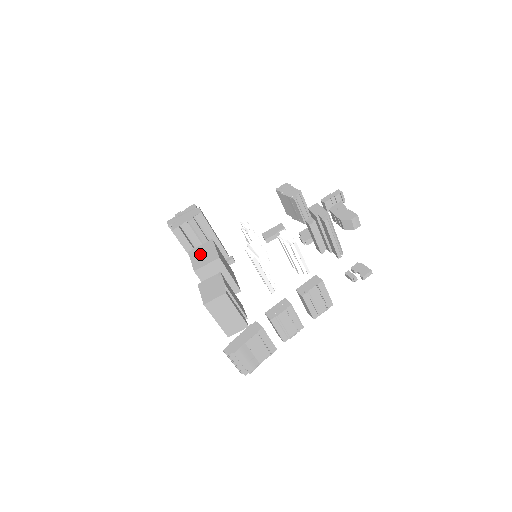
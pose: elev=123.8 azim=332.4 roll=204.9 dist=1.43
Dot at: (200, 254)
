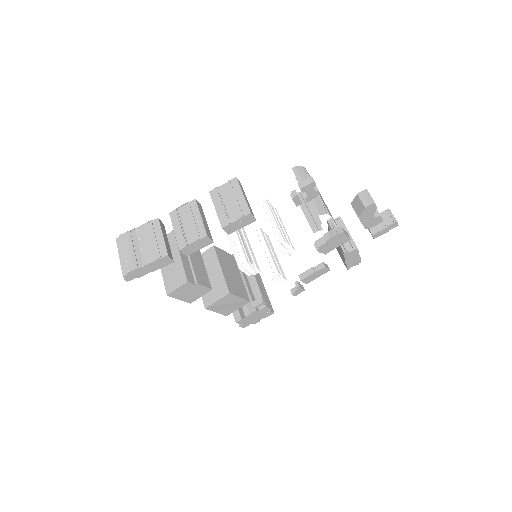
Dot at: occluded
